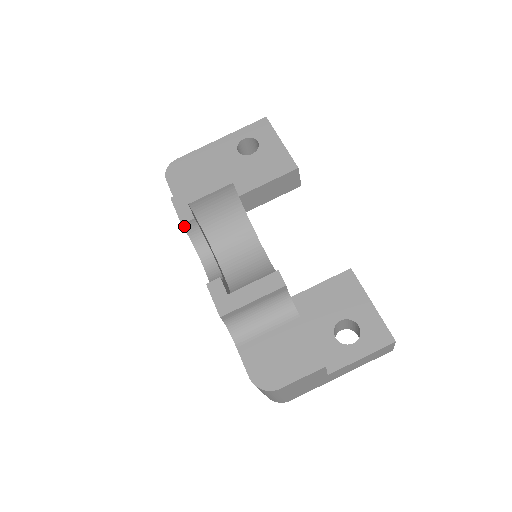
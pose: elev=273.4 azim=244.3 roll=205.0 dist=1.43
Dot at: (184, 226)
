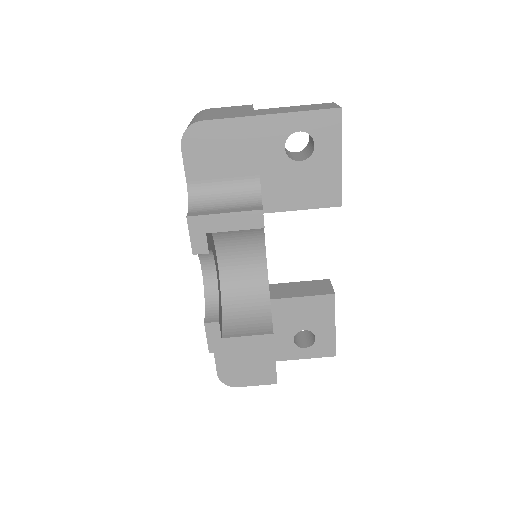
Dot at: (195, 252)
